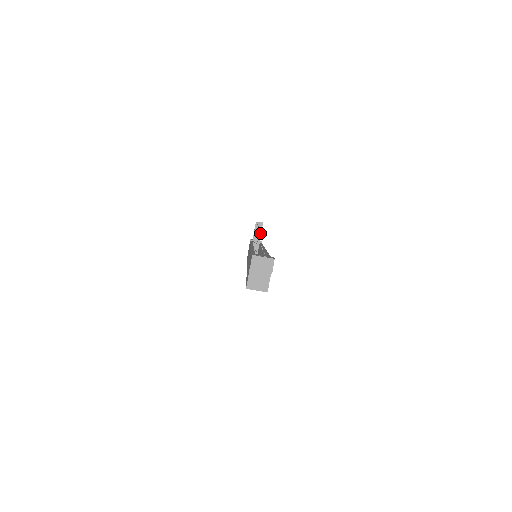
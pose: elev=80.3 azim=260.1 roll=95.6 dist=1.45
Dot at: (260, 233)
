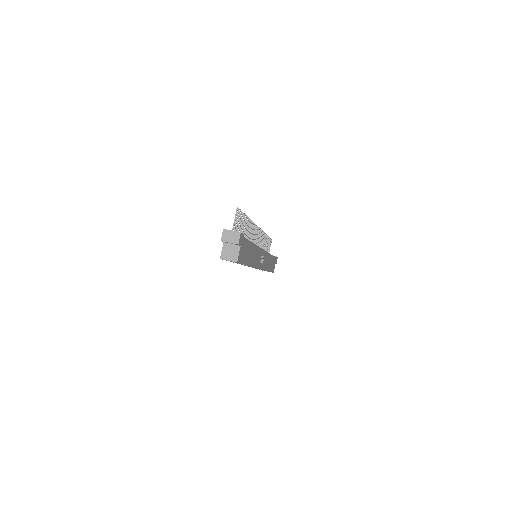
Dot at: (235, 216)
